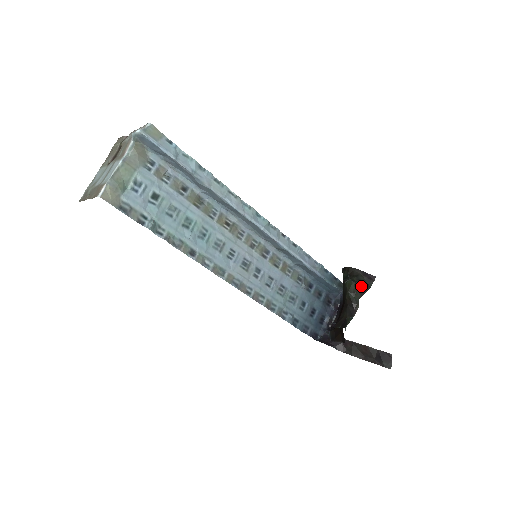
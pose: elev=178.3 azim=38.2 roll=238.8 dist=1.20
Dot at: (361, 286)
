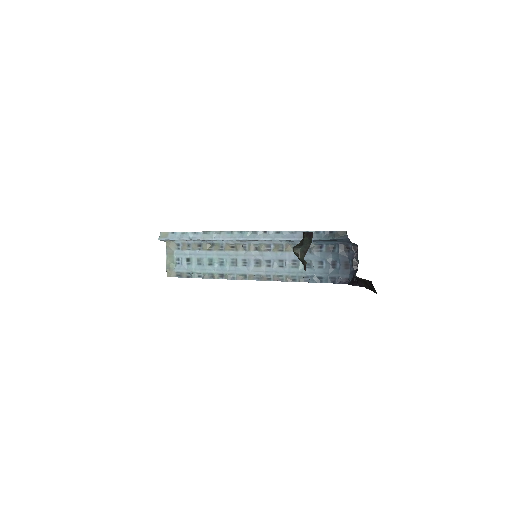
Dot at: (302, 247)
